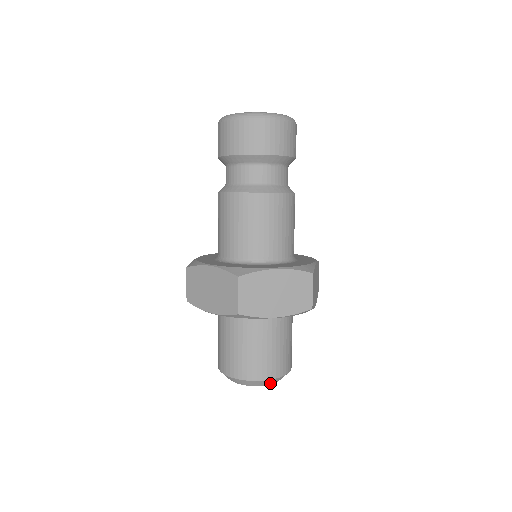
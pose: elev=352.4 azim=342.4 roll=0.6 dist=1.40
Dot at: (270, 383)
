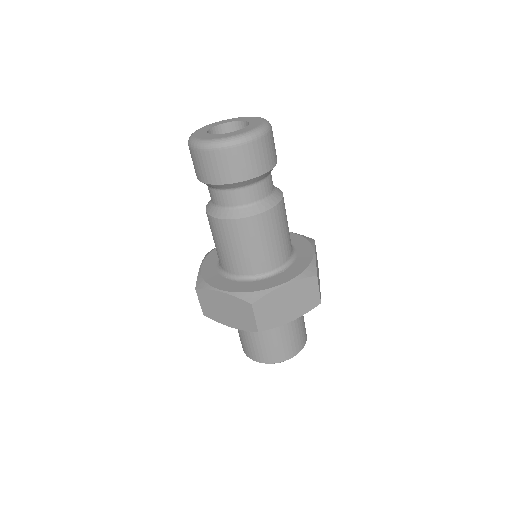
Dot at: occluded
